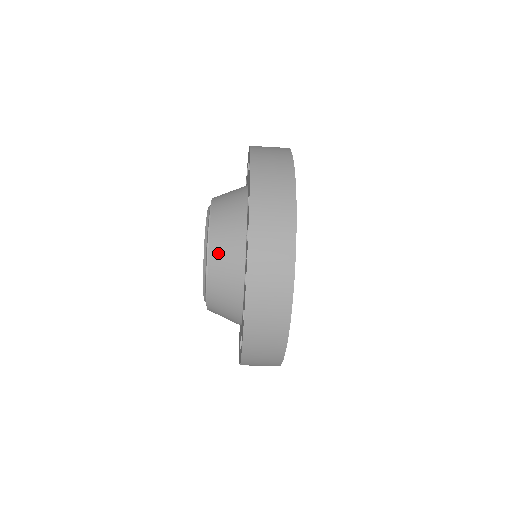
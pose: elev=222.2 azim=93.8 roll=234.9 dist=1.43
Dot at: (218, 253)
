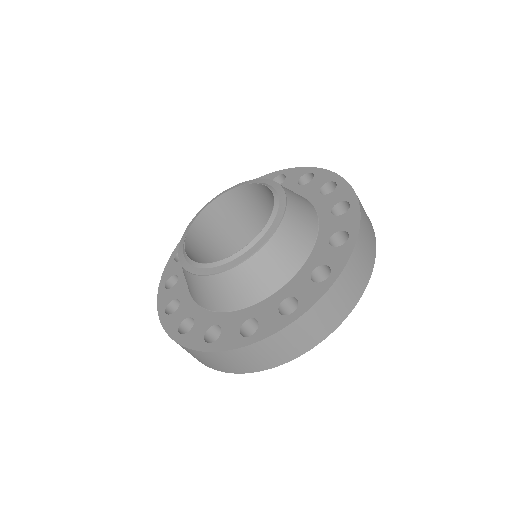
Dot at: (289, 232)
